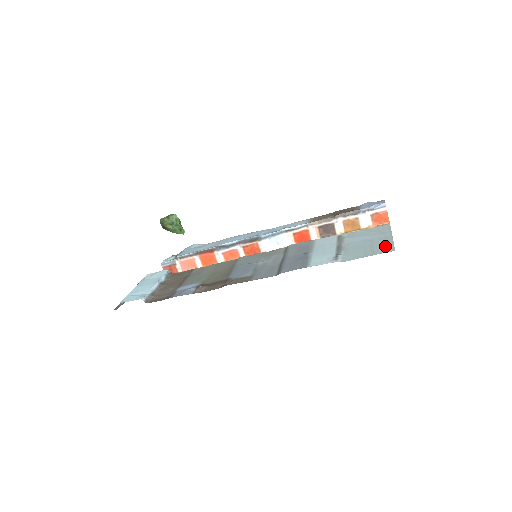
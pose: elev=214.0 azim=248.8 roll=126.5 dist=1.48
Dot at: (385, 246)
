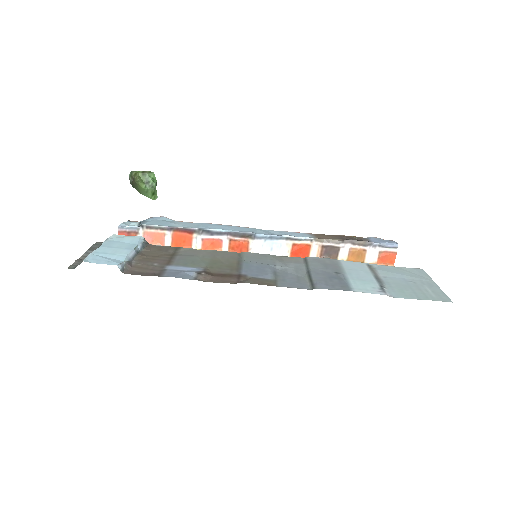
Dot at: (437, 293)
